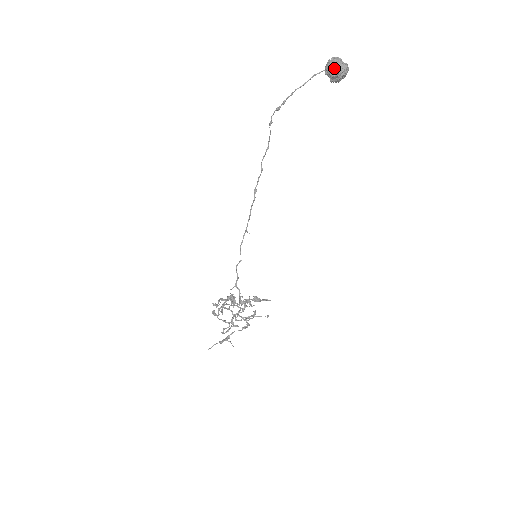
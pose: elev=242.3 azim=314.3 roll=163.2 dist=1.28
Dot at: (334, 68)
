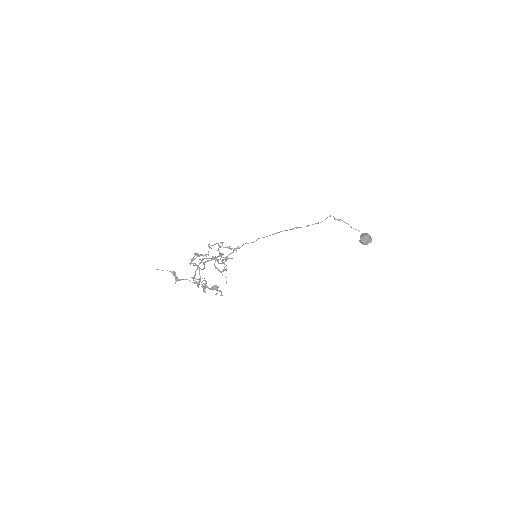
Dot at: (367, 234)
